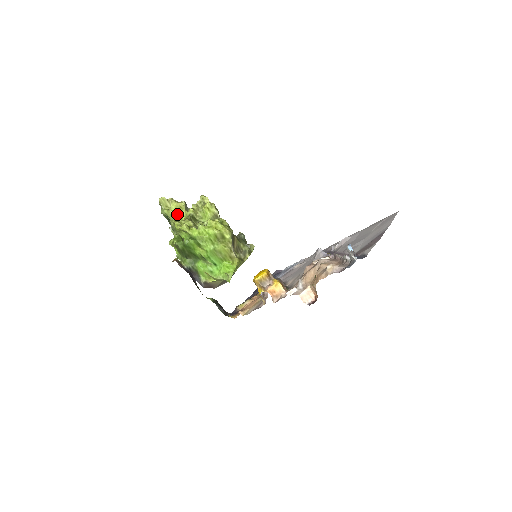
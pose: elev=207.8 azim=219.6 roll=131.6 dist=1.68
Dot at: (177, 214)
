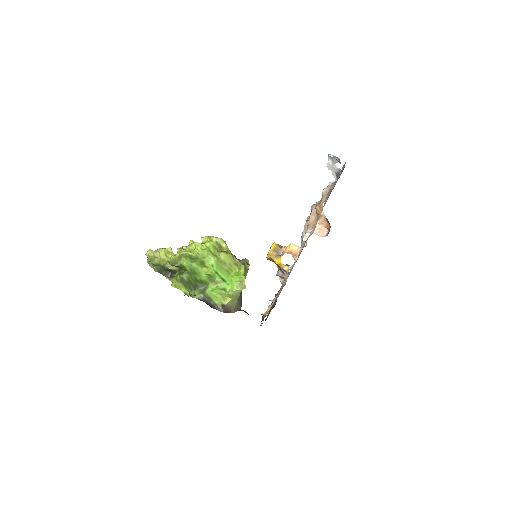
Dot at: (168, 259)
